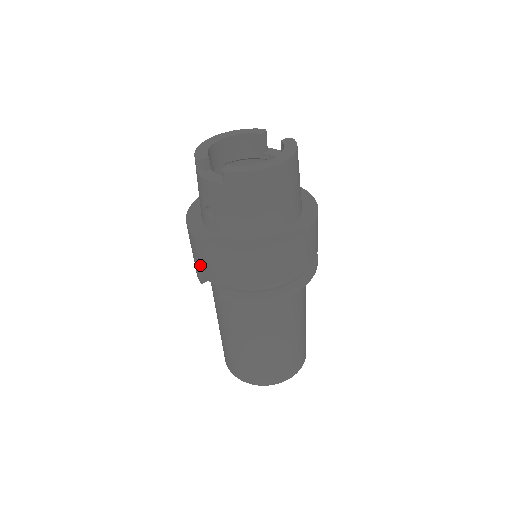
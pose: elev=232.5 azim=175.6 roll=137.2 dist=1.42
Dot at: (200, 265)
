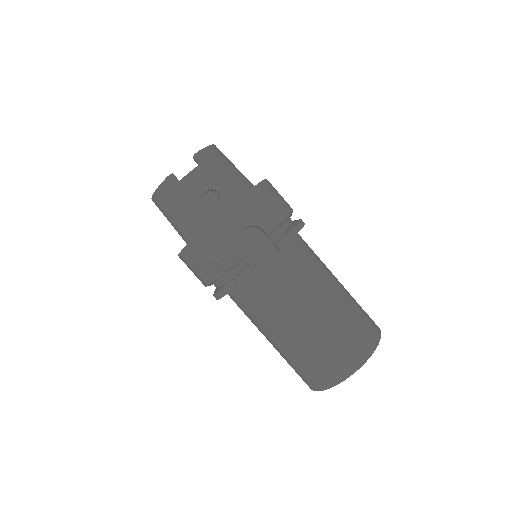
Dot at: (242, 252)
